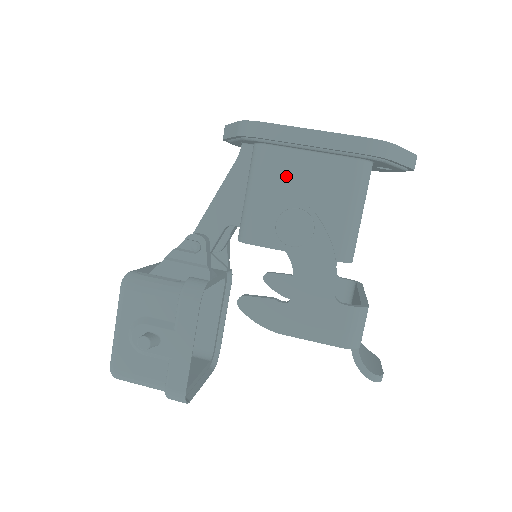
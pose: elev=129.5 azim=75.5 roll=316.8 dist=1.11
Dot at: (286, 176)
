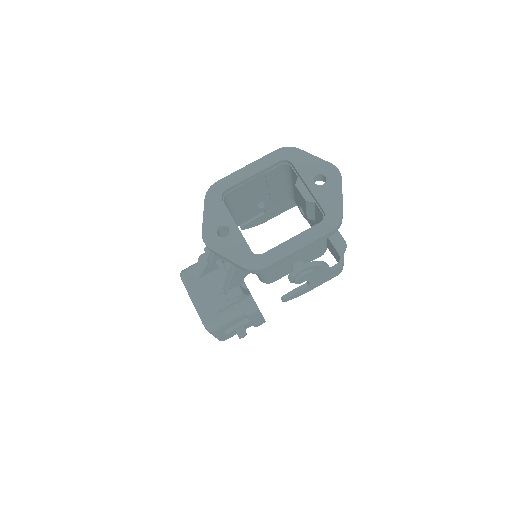
Dot at: occluded
